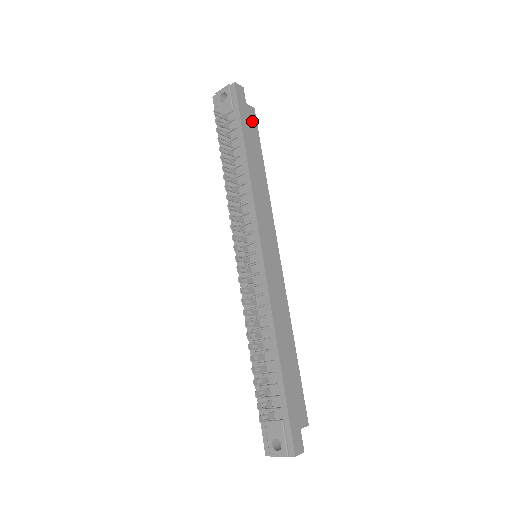
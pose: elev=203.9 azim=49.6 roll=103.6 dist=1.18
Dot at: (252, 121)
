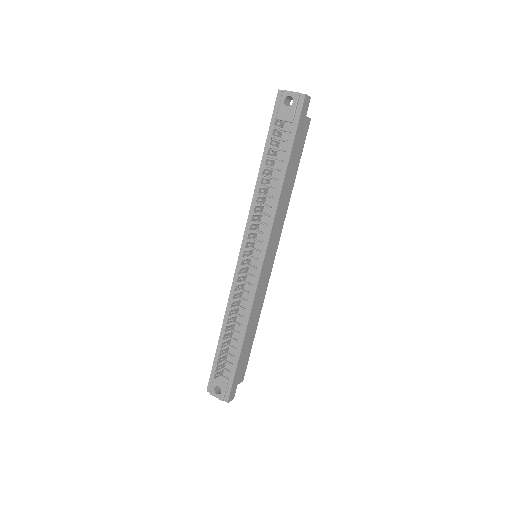
Dot at: (303, 134)
